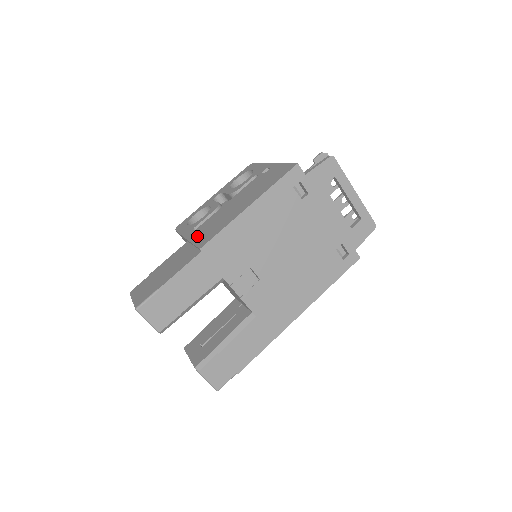
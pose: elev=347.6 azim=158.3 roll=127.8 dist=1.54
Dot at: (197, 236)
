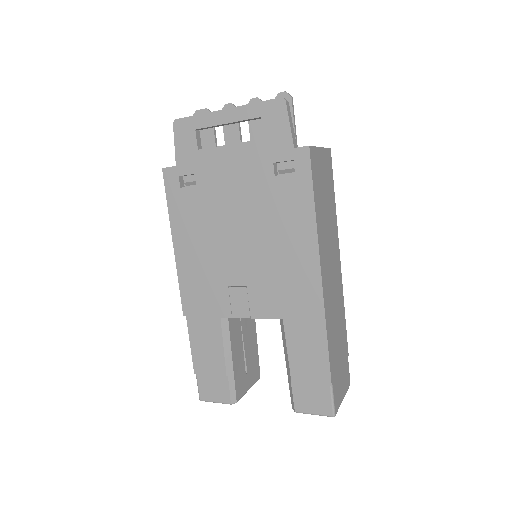
Dot at: occluded
